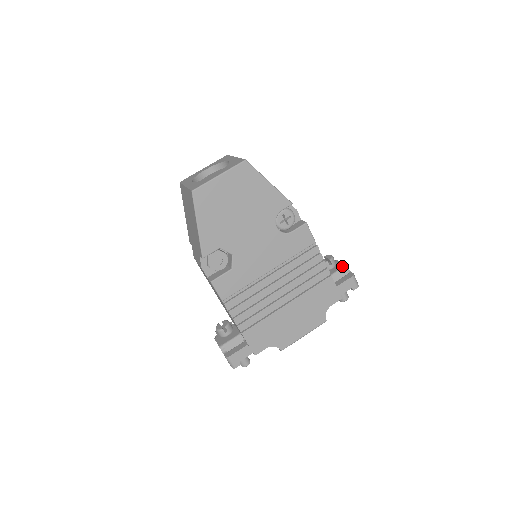
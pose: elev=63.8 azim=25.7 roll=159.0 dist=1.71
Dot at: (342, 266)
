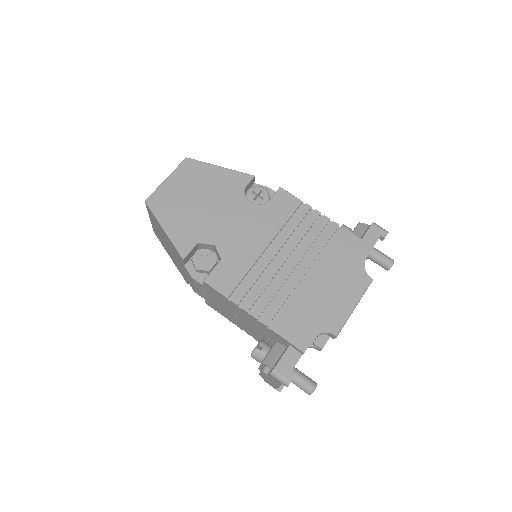
Dot at: (357, 224)
